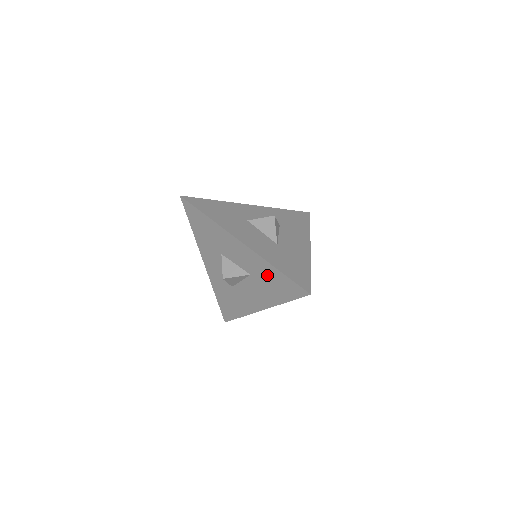
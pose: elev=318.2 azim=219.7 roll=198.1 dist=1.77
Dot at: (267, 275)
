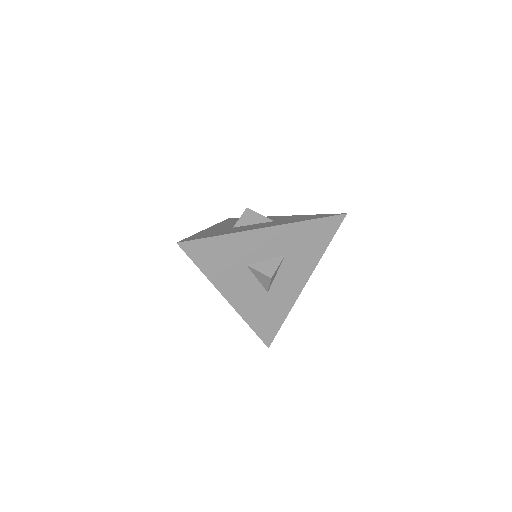
Dot at: (302, 237)
